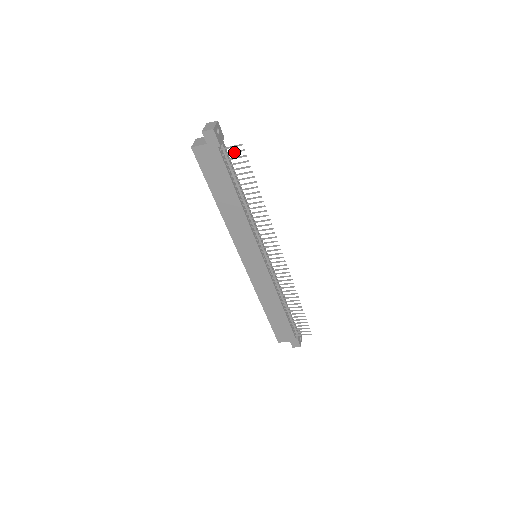
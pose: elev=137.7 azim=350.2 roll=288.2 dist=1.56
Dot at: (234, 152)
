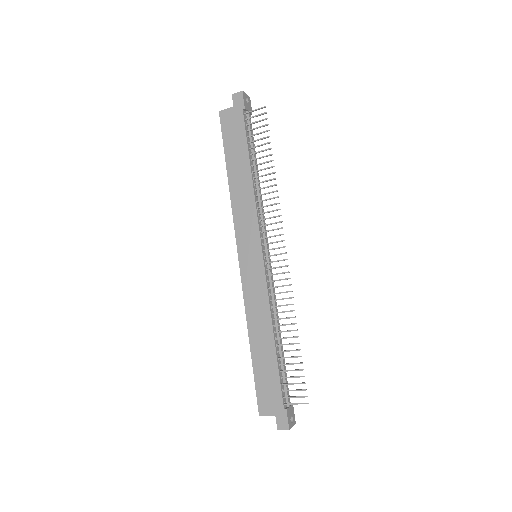
Dot at: (256, 115)
